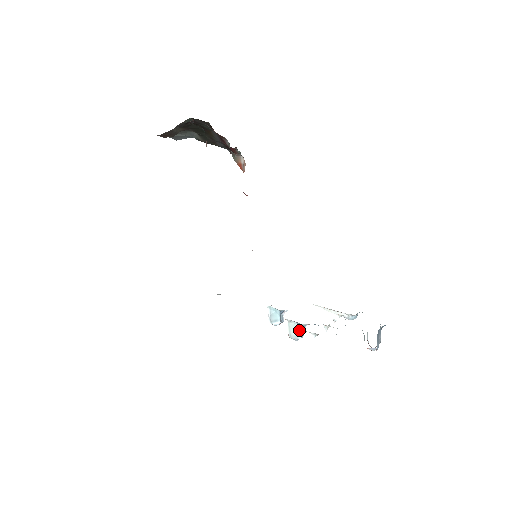
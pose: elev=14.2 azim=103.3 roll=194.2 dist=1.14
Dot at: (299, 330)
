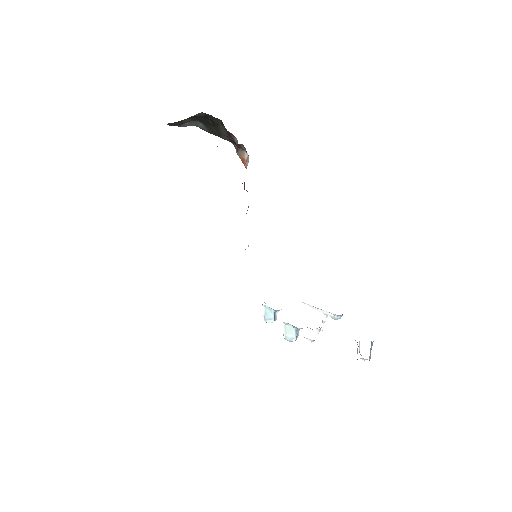
Dot at: (294, 333)
